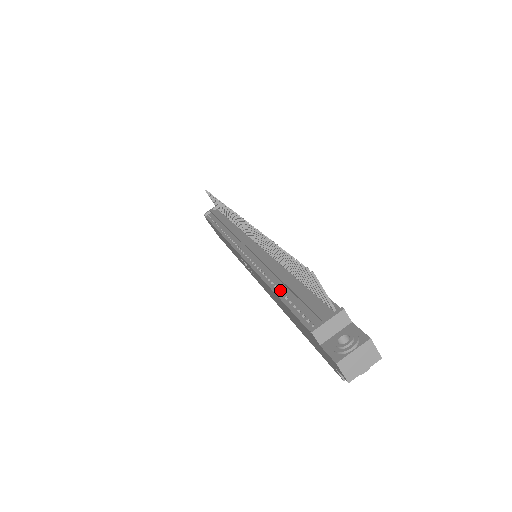
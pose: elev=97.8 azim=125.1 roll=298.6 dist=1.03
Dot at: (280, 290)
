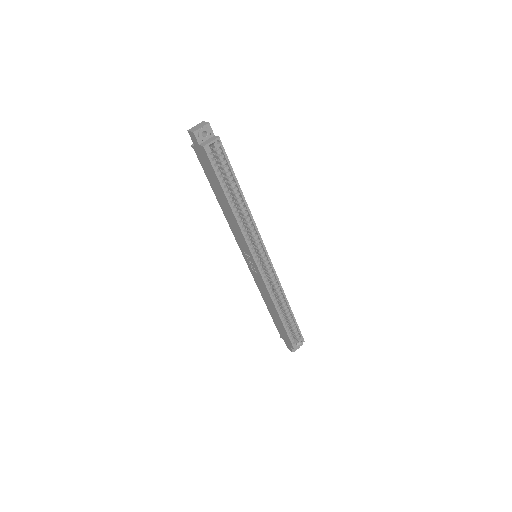
Dot at: occluded
